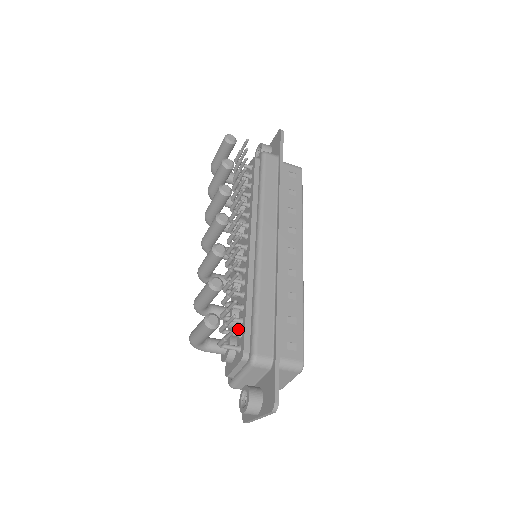
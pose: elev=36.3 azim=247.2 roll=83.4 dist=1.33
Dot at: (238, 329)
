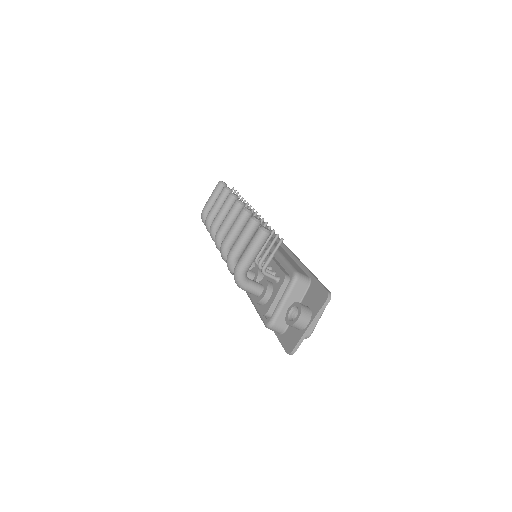
Dot at: occluded
